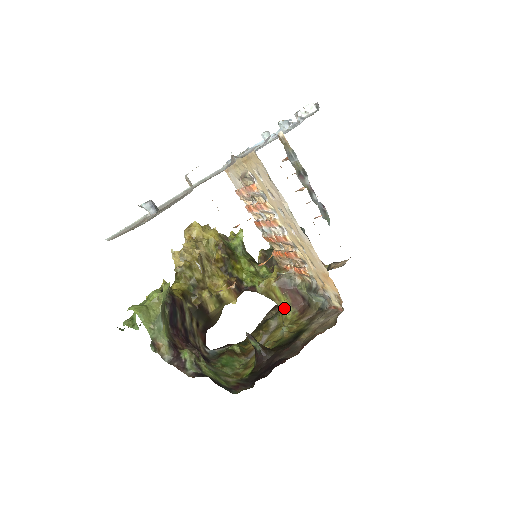
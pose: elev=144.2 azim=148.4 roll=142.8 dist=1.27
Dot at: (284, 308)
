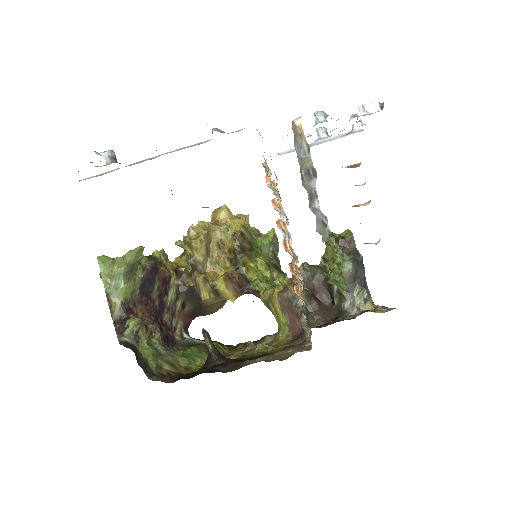
Dot at: (281, 327)
